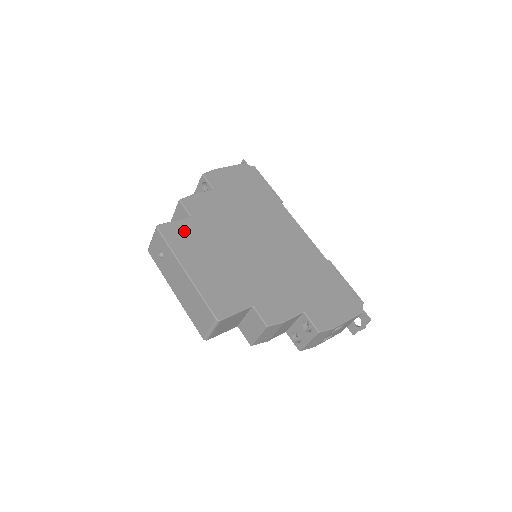
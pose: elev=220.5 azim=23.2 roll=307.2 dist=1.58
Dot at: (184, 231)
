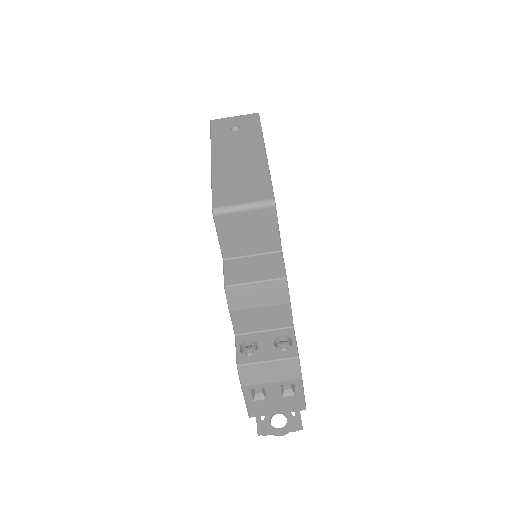
Dot at: occluded
